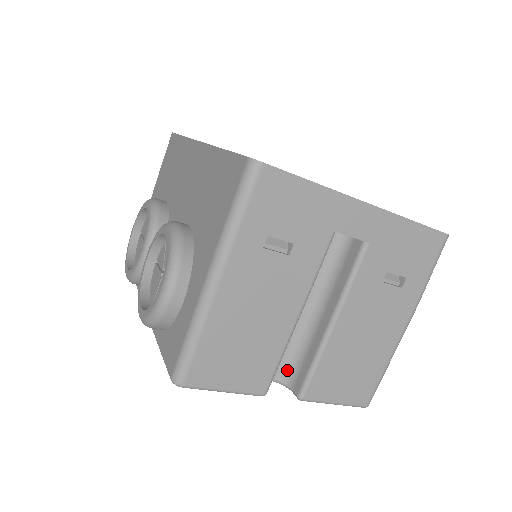
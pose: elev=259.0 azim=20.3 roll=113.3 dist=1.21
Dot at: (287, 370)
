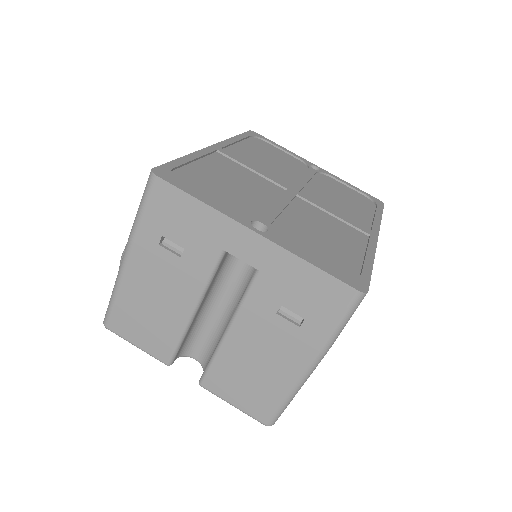
Dot at: (206, 357)
